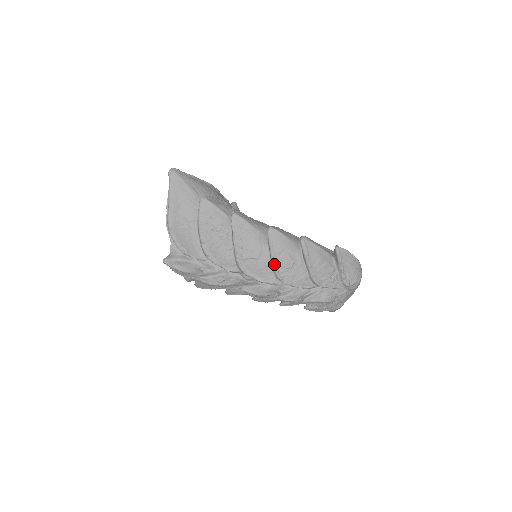
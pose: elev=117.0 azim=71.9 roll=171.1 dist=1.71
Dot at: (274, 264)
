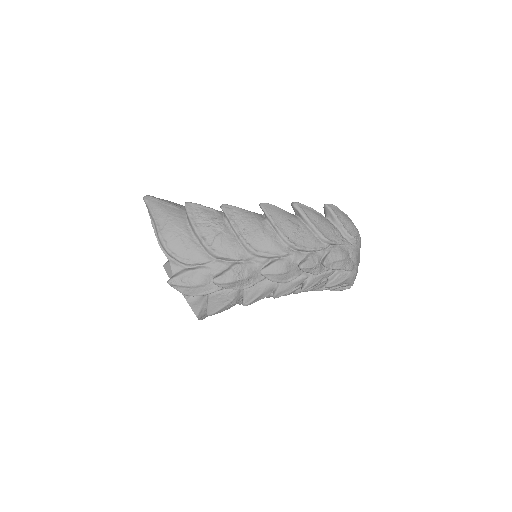
Dot at: (281, 232)
